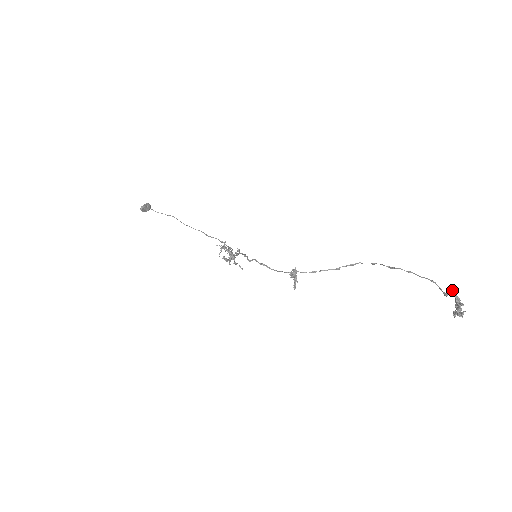
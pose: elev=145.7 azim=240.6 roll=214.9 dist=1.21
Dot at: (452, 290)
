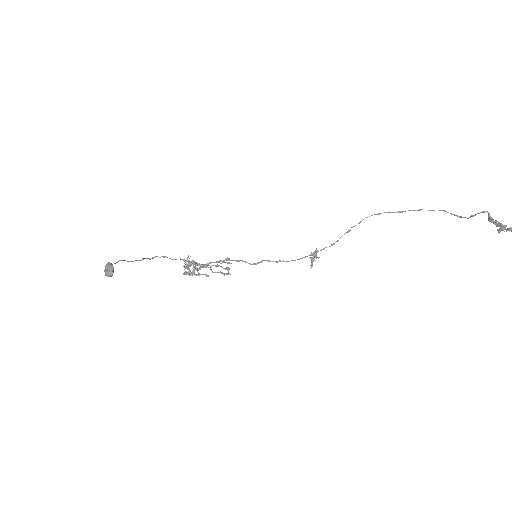
Dot at: (479, 213)
